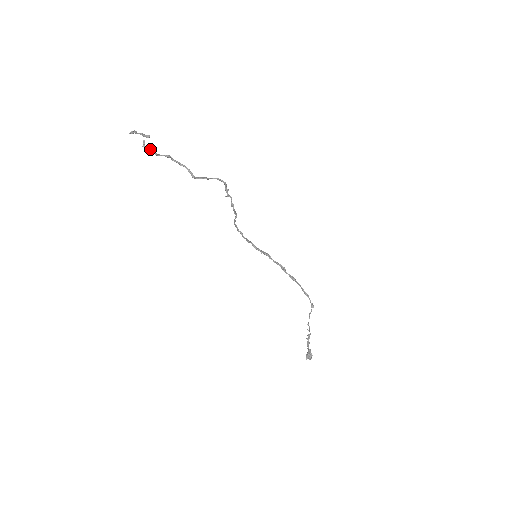
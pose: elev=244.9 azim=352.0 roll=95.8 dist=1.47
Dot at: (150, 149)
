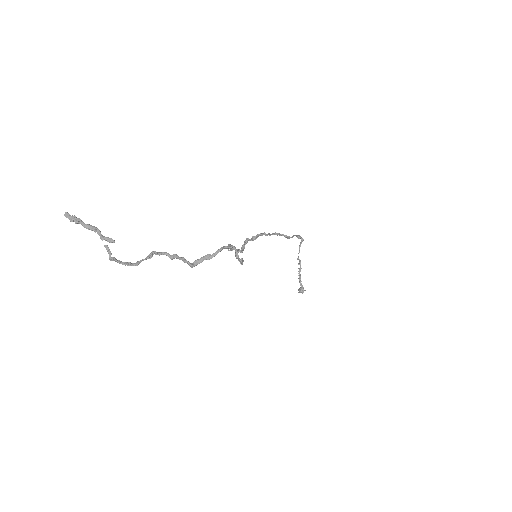
Dot at: (125, 265)
